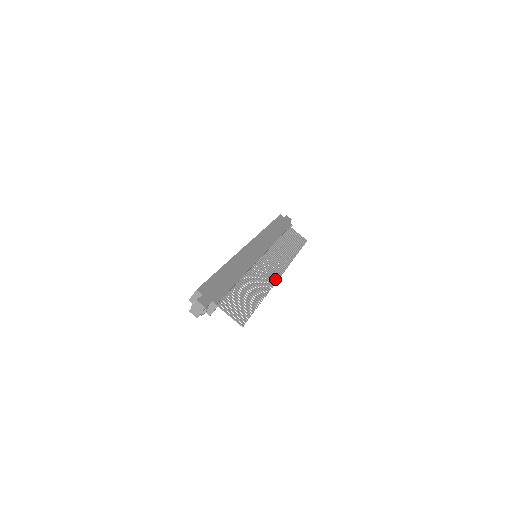
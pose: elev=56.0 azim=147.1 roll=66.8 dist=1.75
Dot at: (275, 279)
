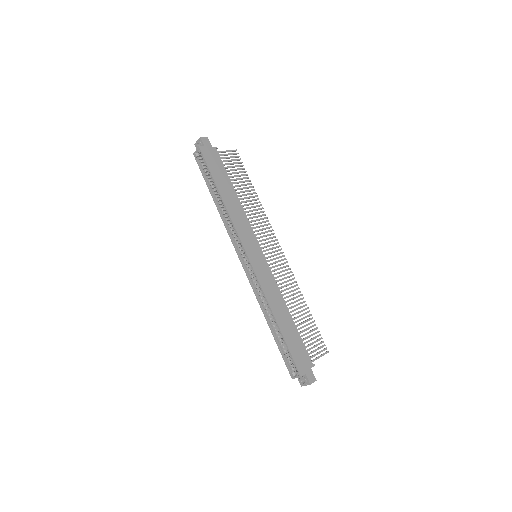
Dot at: occluded
